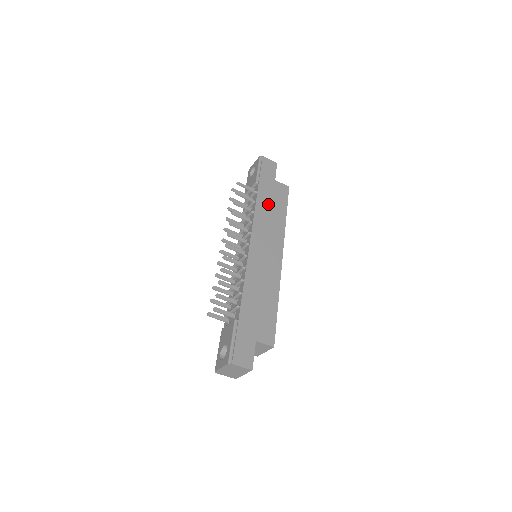
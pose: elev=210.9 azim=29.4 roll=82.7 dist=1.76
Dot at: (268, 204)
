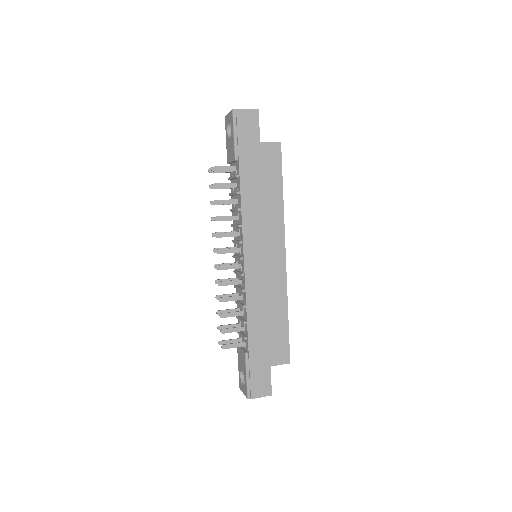
Dot at: (257, 188)
